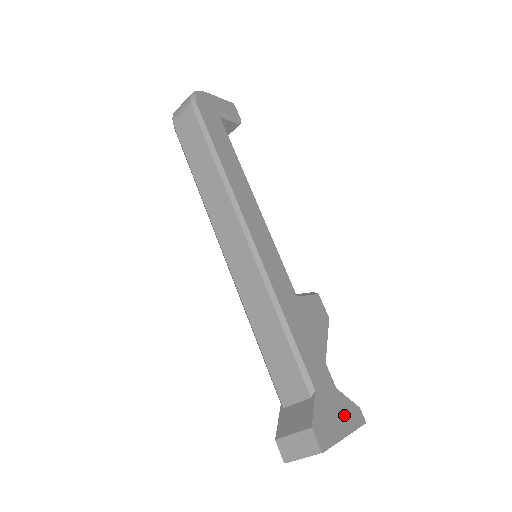
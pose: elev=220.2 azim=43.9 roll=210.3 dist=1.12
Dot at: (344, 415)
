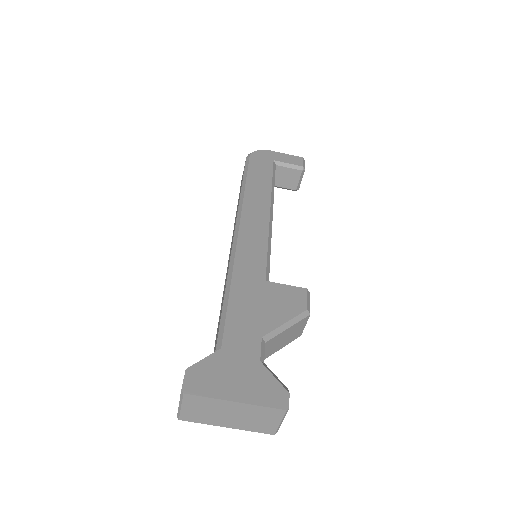
Dot at: (251, 385)
